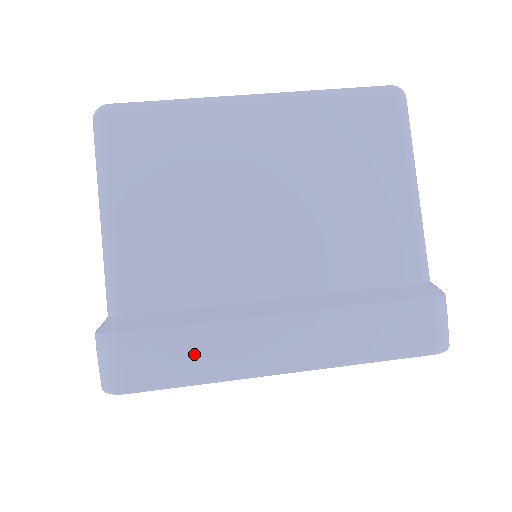
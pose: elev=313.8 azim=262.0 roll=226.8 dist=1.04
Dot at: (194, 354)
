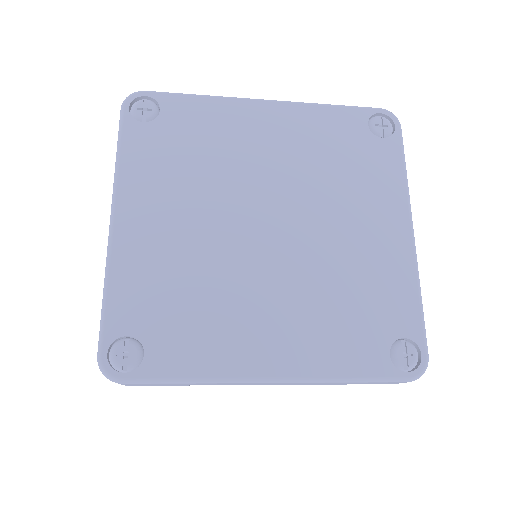
Dot at: occluded
